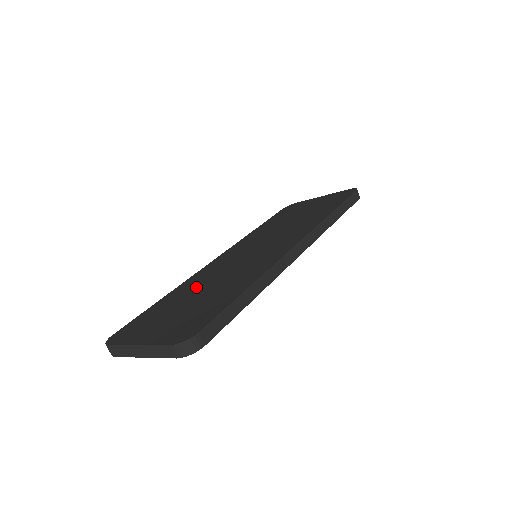
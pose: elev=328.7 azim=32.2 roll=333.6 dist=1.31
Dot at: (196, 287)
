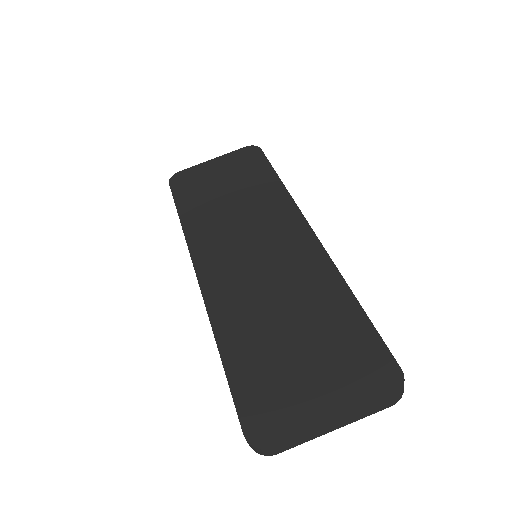
Dot at: (258, 322)
